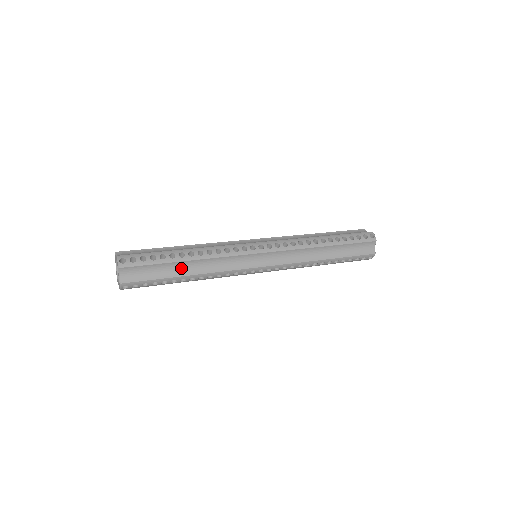
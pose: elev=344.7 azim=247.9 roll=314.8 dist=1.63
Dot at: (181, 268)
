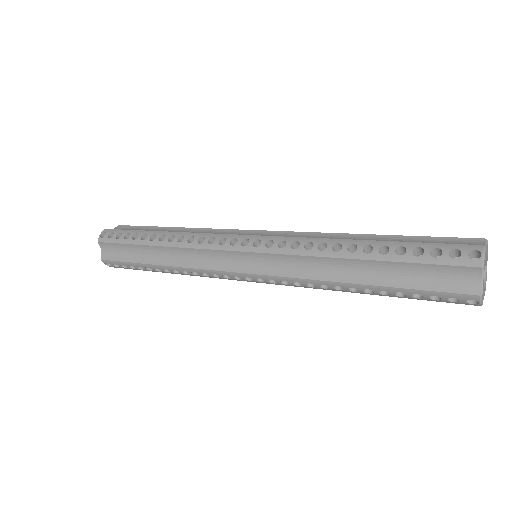
Dot at: (152, 254)
